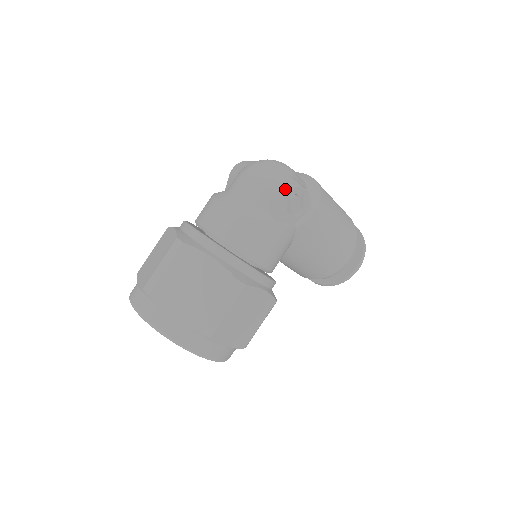
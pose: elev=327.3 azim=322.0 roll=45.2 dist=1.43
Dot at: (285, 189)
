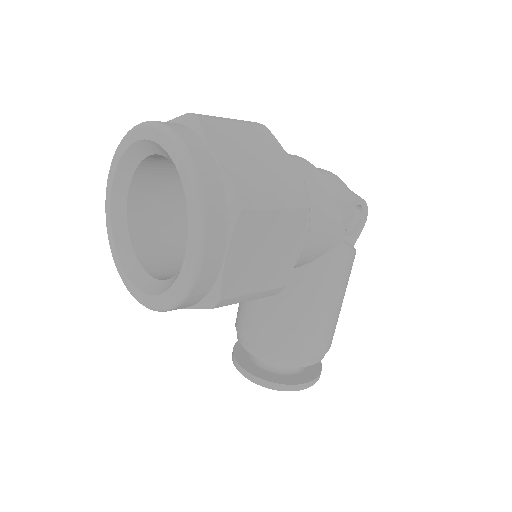
Dot at: (359, 196)
